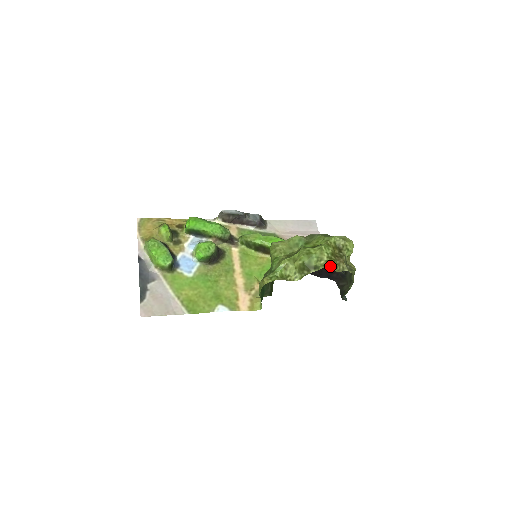
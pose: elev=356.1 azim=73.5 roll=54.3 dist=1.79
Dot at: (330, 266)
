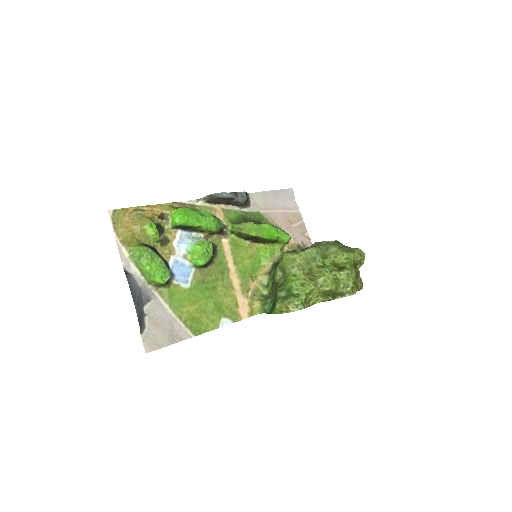
Dot at: (355, 293)
